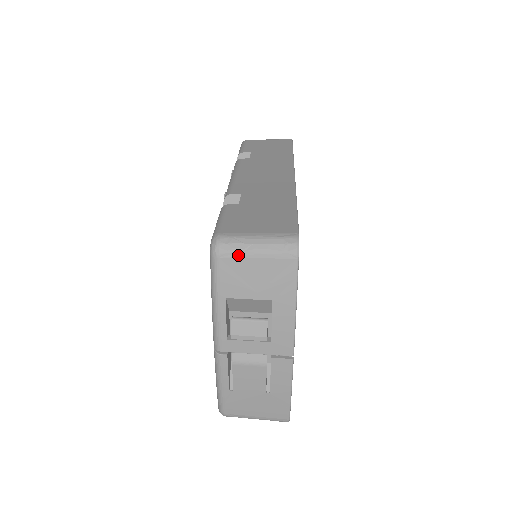
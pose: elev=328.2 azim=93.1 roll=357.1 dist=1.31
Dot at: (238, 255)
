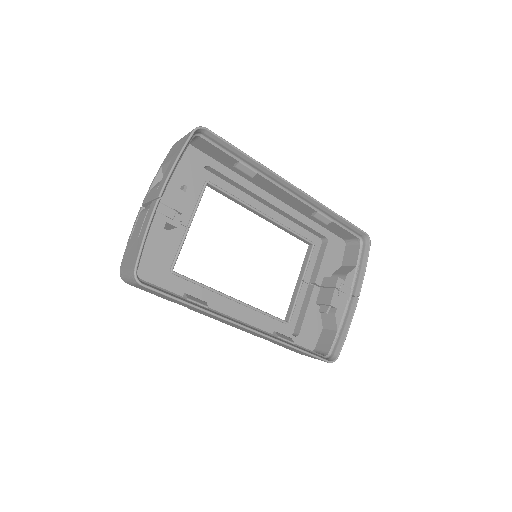
Dot at: occluded
